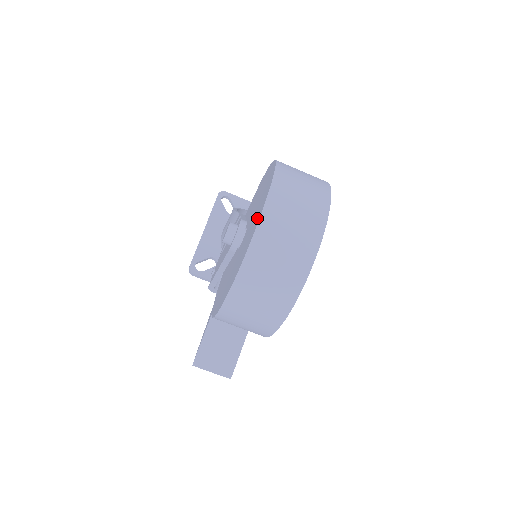
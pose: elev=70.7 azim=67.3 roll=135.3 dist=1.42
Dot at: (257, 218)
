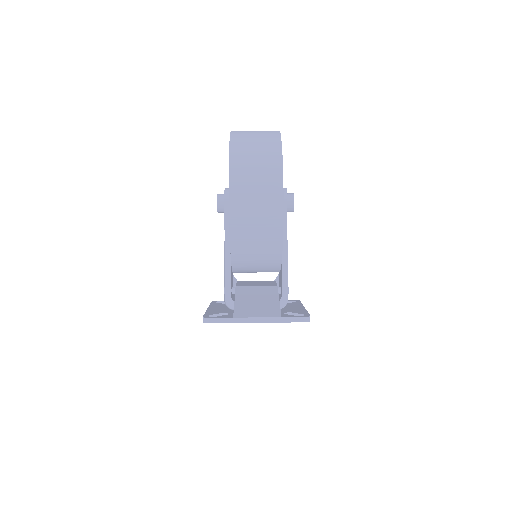
Dot at: occluded
